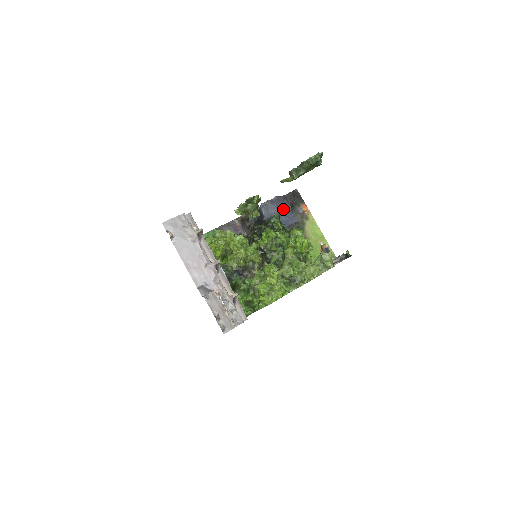
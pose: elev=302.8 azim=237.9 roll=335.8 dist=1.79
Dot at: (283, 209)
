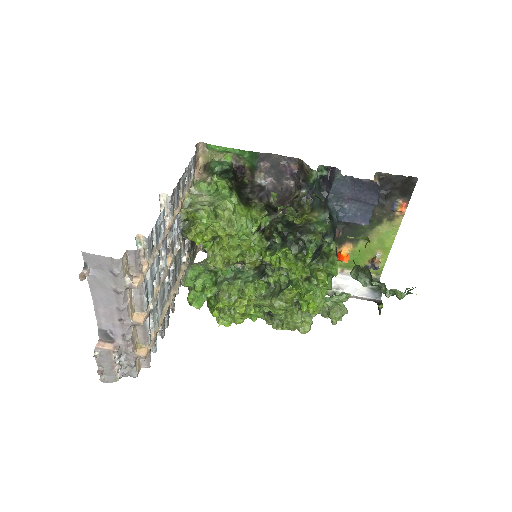
Dot at: (365, 199)
